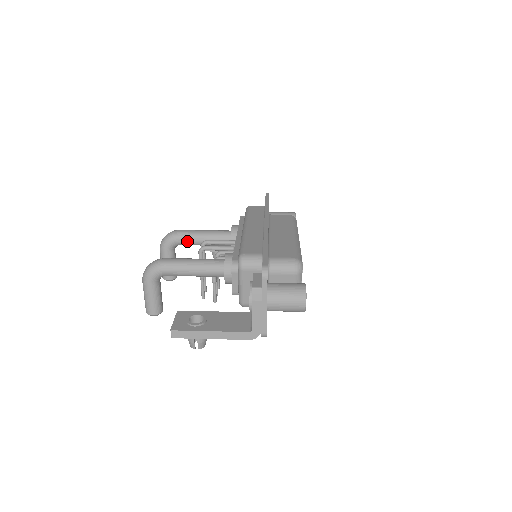
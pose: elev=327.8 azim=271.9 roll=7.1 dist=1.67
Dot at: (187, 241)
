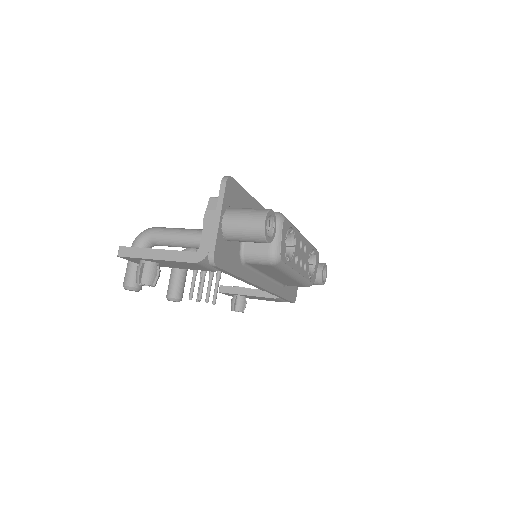
Dot at: occluded
